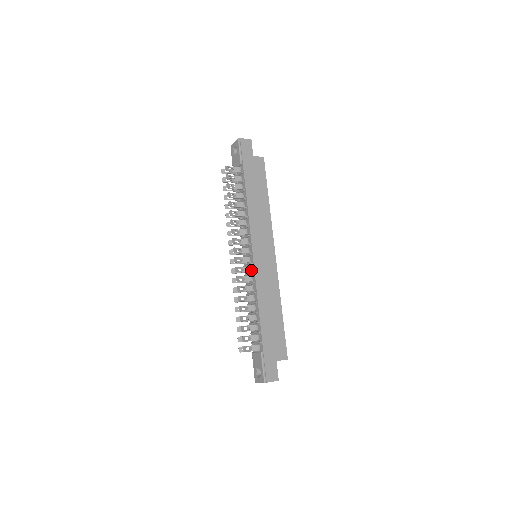
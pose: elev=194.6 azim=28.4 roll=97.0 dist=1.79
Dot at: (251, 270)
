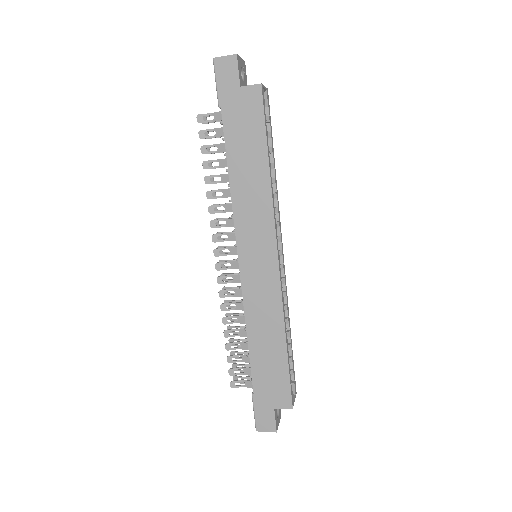
Dot at: occluded
